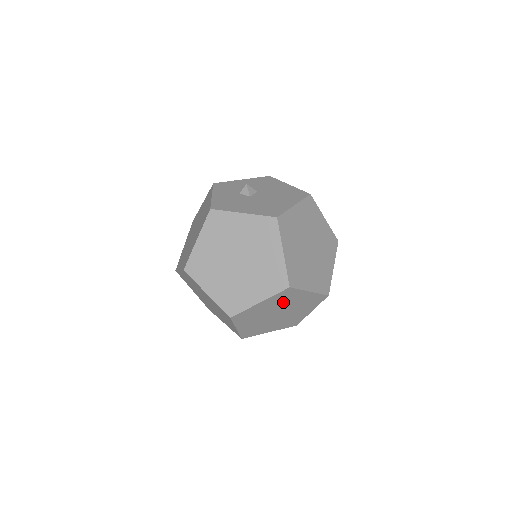
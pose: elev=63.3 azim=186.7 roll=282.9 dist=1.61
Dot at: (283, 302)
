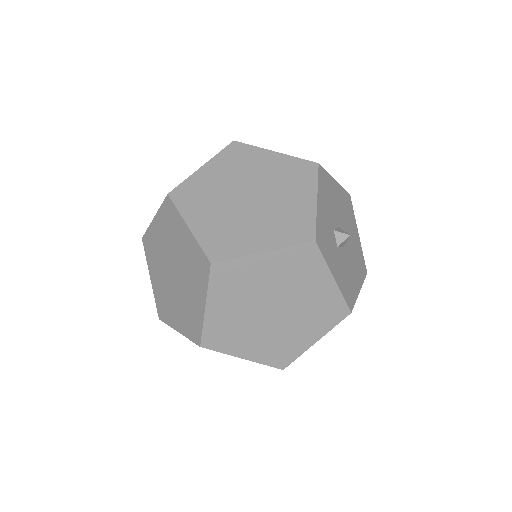
Dot at: occluded
